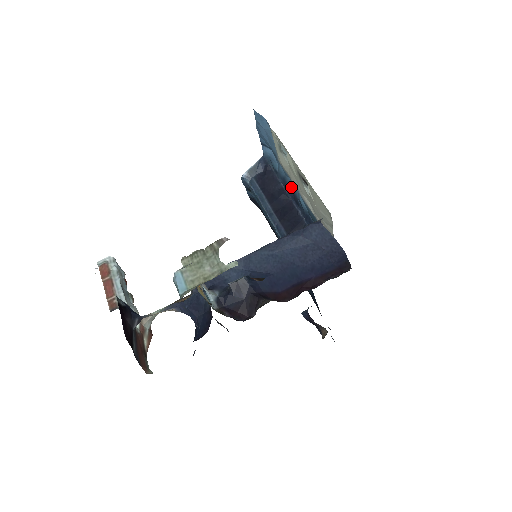
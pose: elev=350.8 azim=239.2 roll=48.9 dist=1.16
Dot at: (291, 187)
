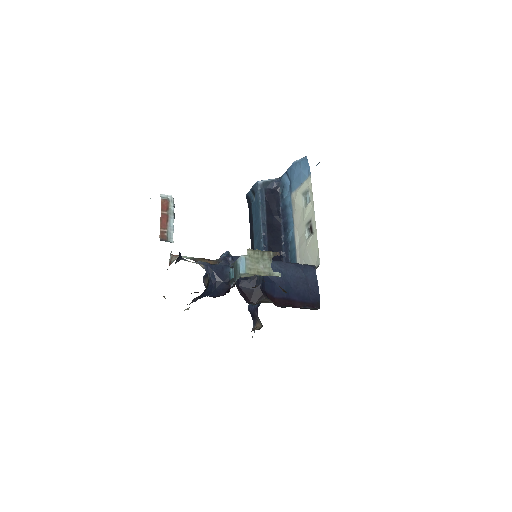
Dot at: (288, 217)
